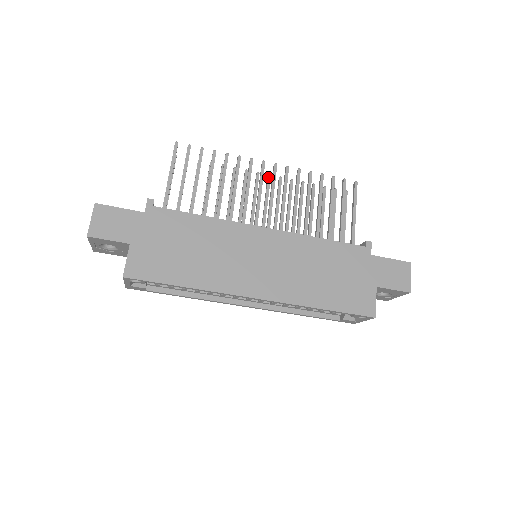
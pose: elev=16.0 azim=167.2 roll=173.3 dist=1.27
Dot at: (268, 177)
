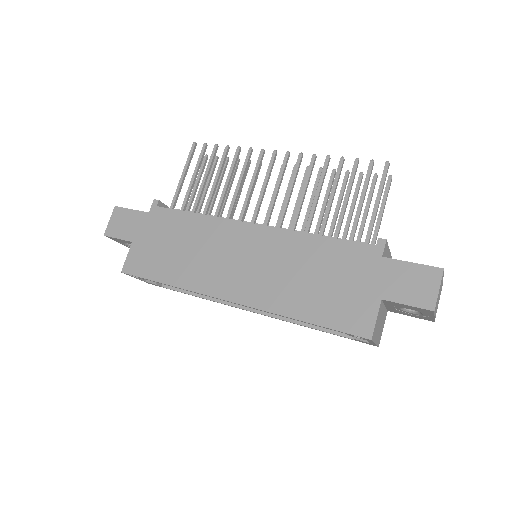
Dot at: (293, 168)
